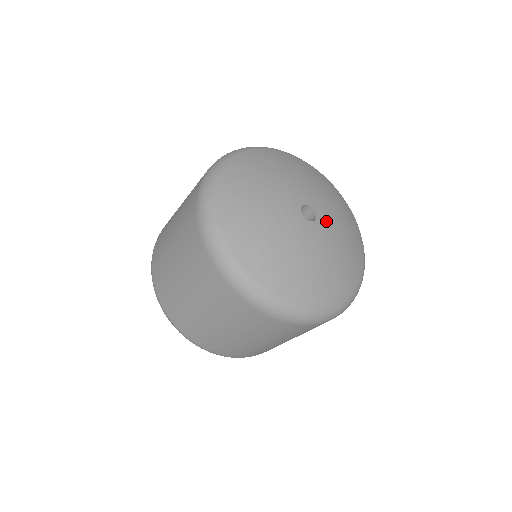
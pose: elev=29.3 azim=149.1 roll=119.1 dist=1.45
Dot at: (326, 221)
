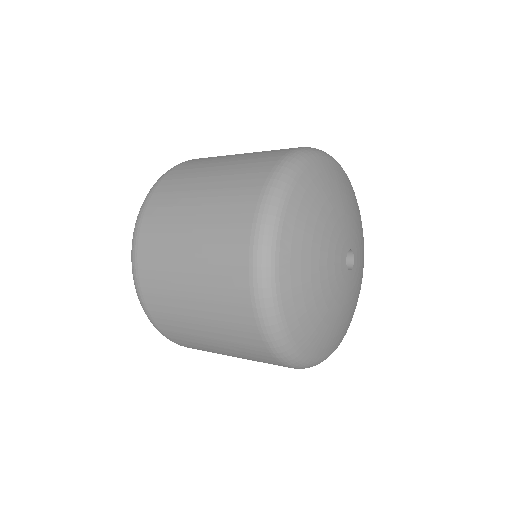
Dot at: (354, 278)
